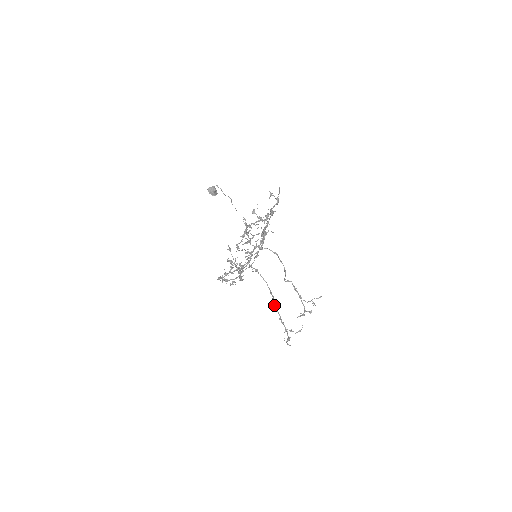
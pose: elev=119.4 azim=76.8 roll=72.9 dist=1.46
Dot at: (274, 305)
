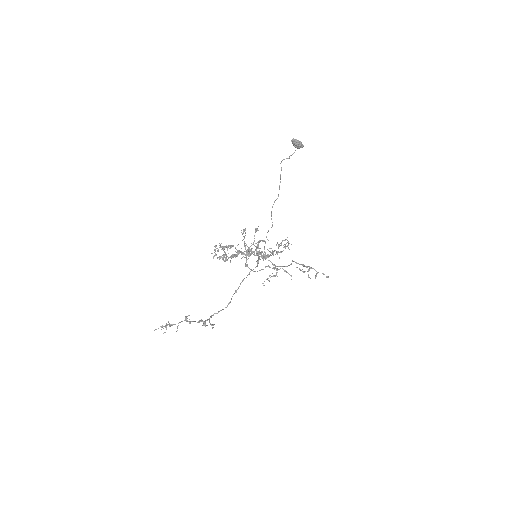
Dot at: (268, 266)
